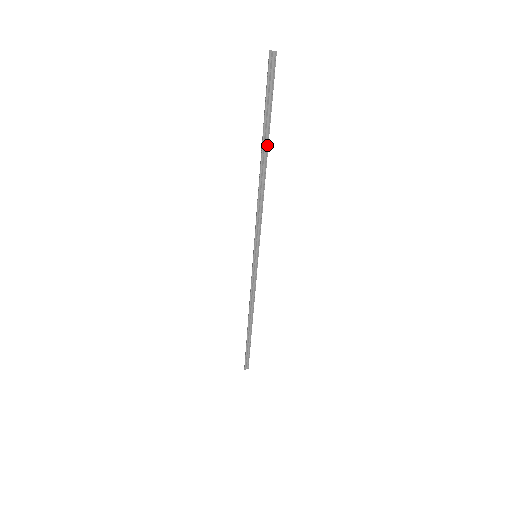
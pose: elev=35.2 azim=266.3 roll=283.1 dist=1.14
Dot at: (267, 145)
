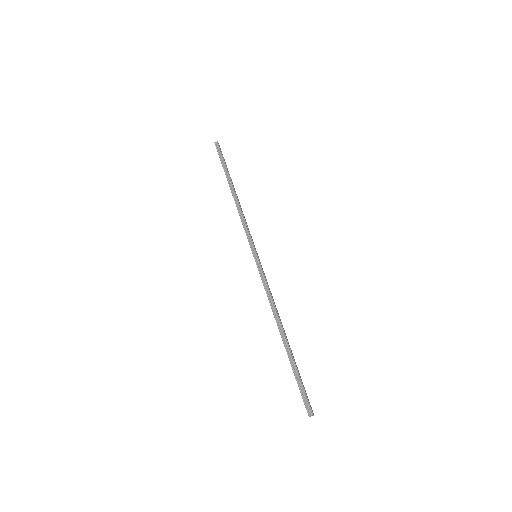
Dot at: (230, 179)
